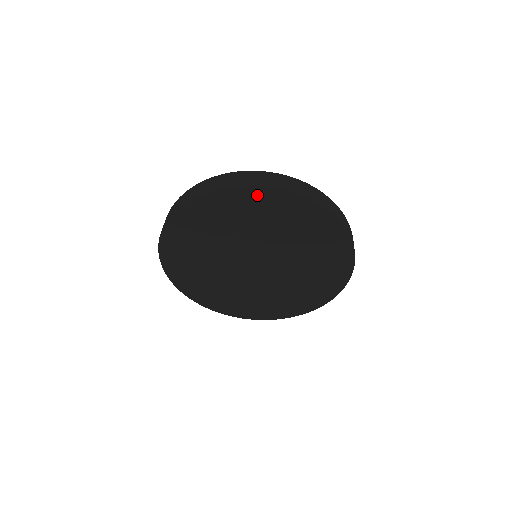
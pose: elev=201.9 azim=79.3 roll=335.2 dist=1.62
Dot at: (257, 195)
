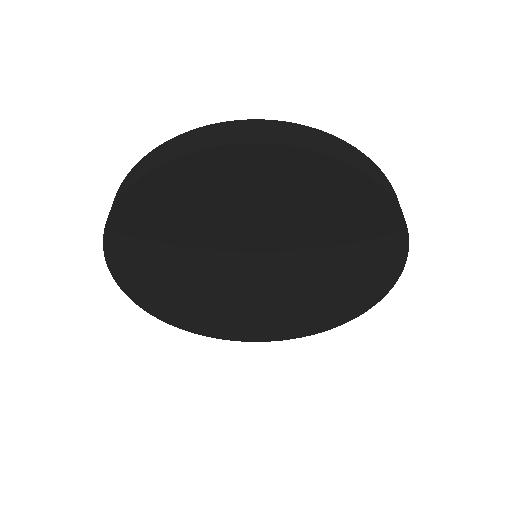
Dot at: (287, 162)
